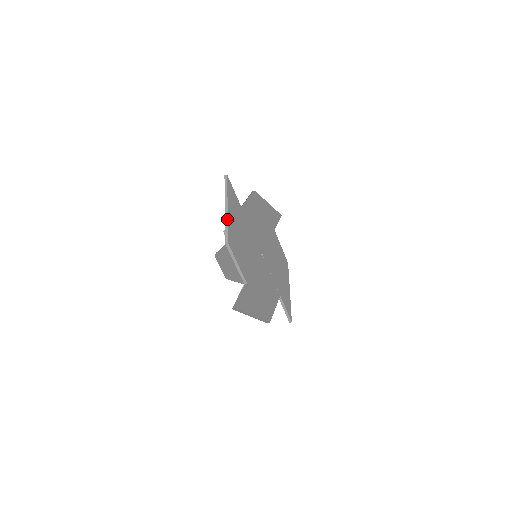
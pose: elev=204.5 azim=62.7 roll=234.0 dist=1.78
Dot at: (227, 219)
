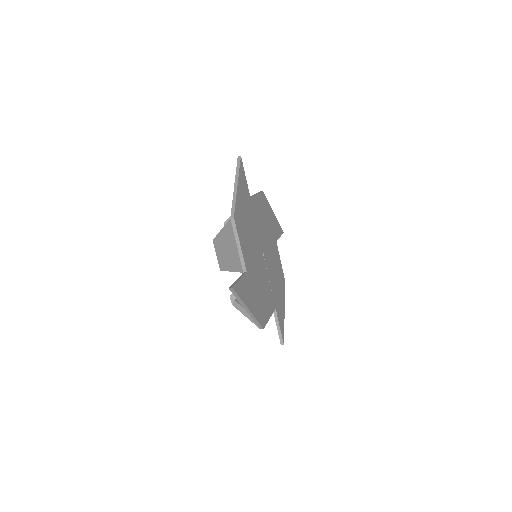
Dot at: (236, 195)
